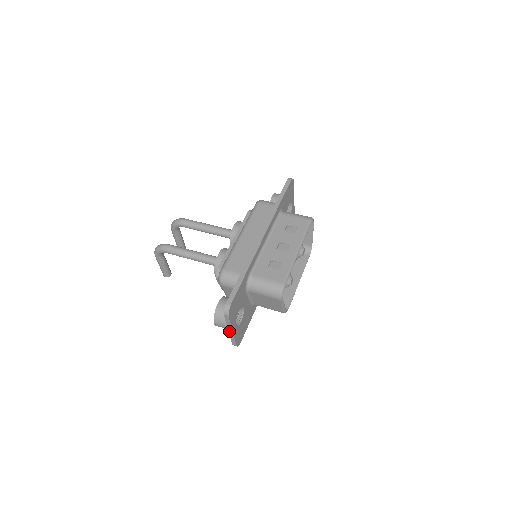
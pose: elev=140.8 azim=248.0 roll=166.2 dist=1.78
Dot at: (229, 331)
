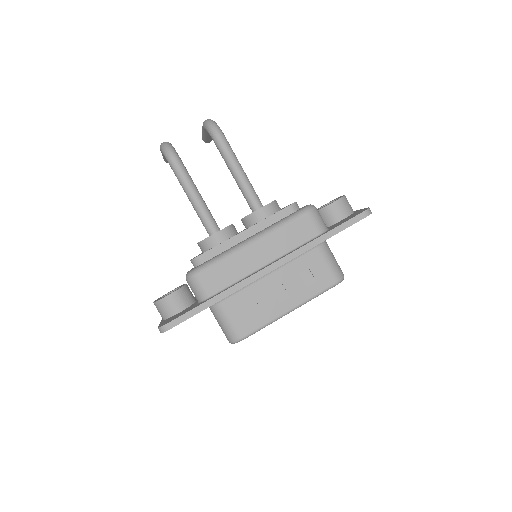
Dot at: occluded
